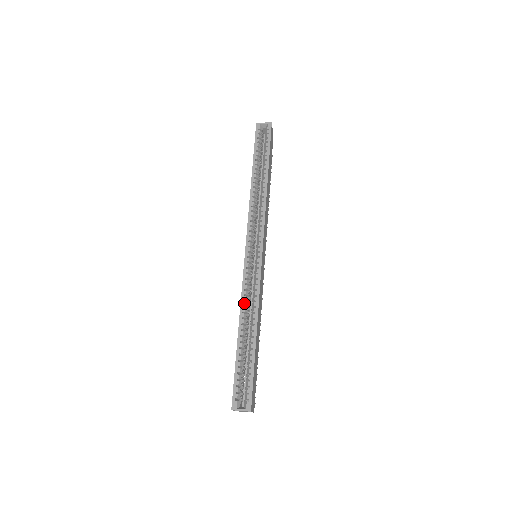
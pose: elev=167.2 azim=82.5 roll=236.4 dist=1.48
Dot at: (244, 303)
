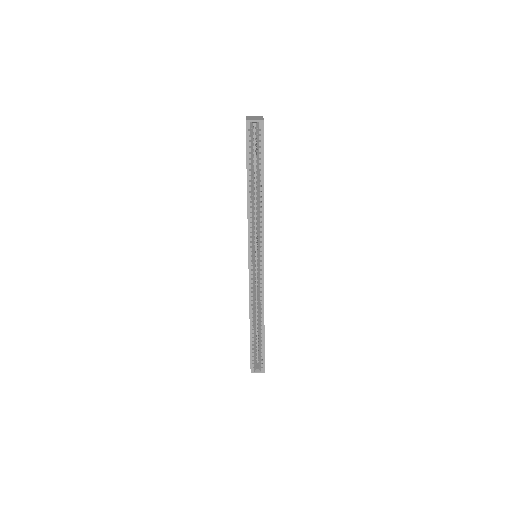
Dot at: (252, 307)
